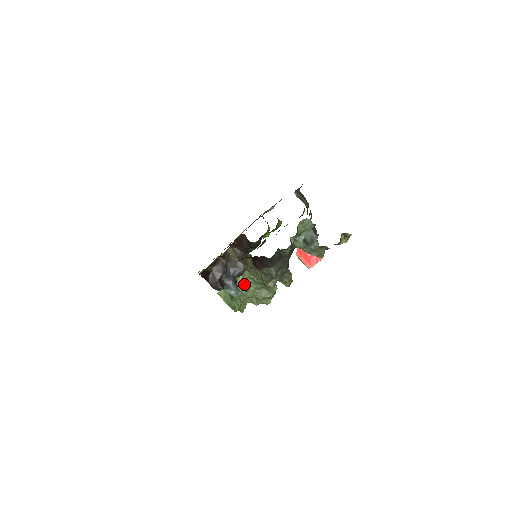
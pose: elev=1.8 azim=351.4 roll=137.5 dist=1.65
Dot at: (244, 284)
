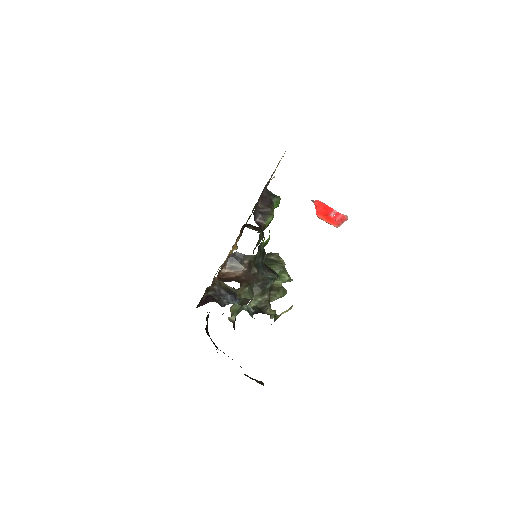
Dot at: occluded
